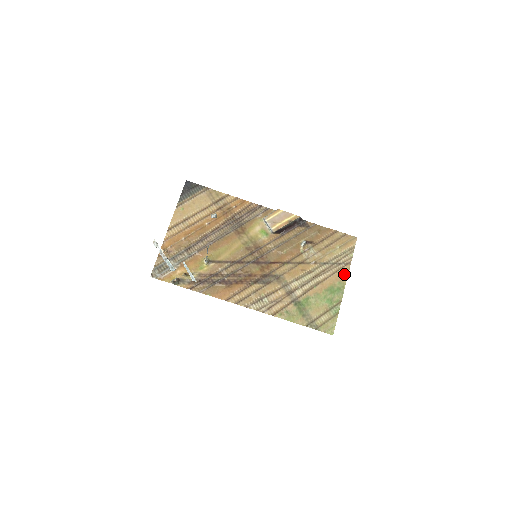
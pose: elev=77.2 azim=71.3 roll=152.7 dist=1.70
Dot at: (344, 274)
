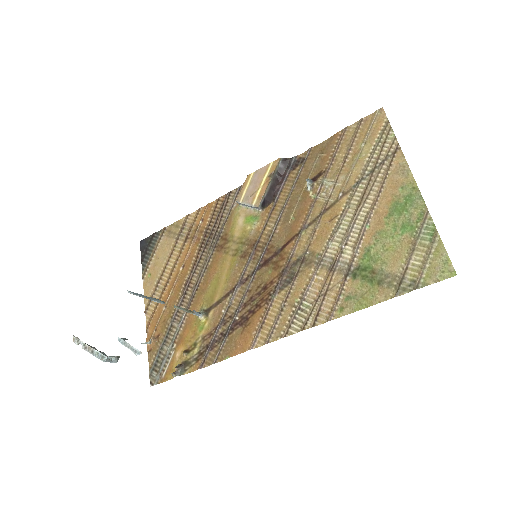
Dot at: (400, 170)
